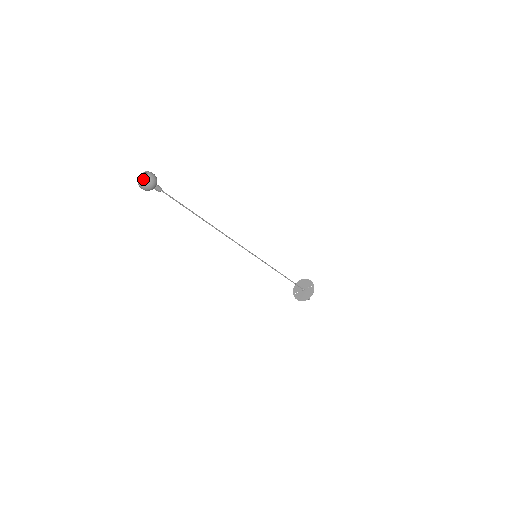
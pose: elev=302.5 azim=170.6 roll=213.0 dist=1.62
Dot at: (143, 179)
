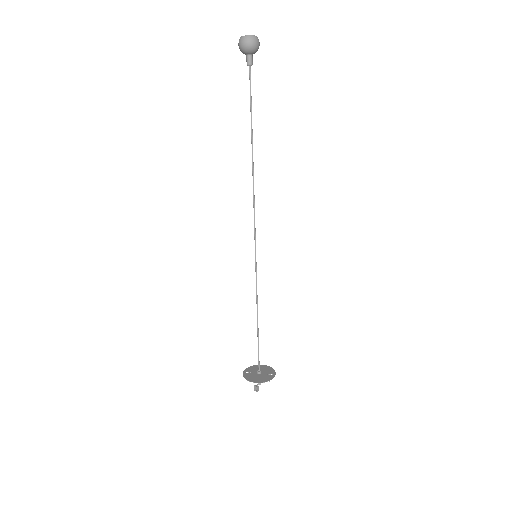
Dot at: occluded
